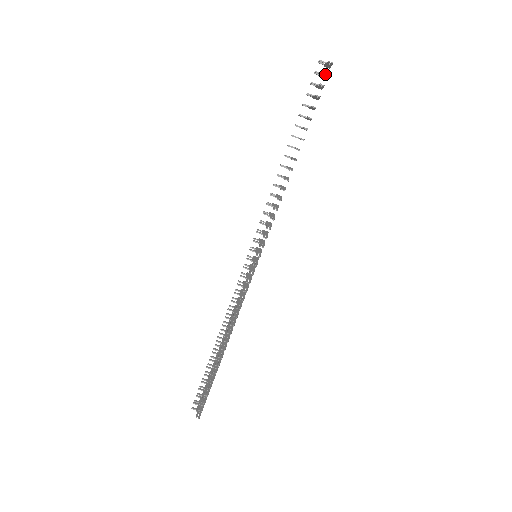
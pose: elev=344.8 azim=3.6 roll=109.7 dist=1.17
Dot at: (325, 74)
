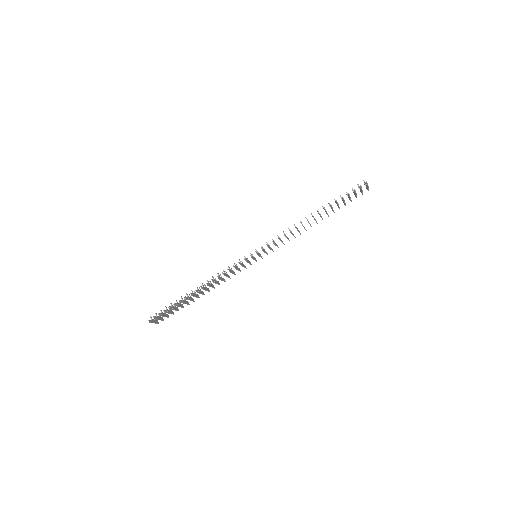
Dot at: (361, 188)
